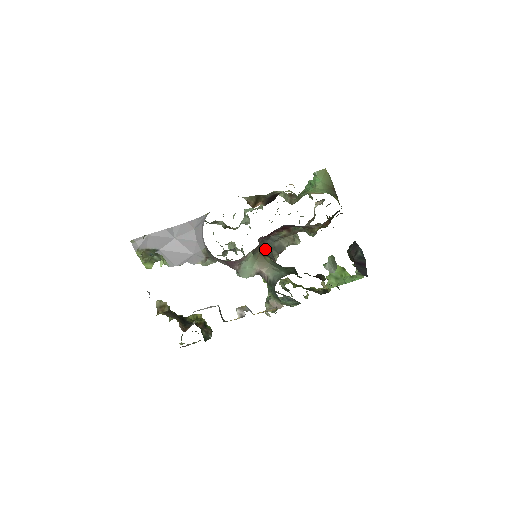
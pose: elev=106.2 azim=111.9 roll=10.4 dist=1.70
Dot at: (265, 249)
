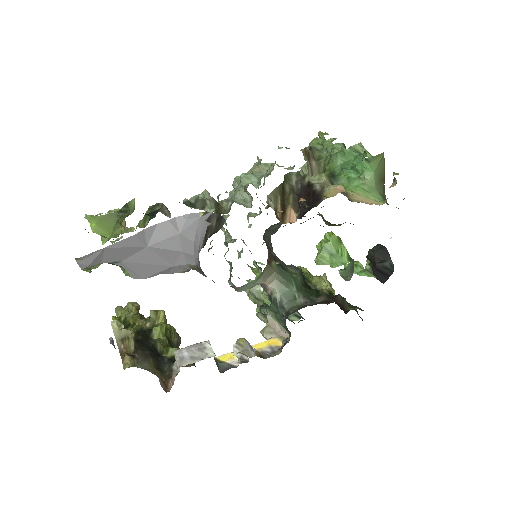
Dot at: (266, 240)
